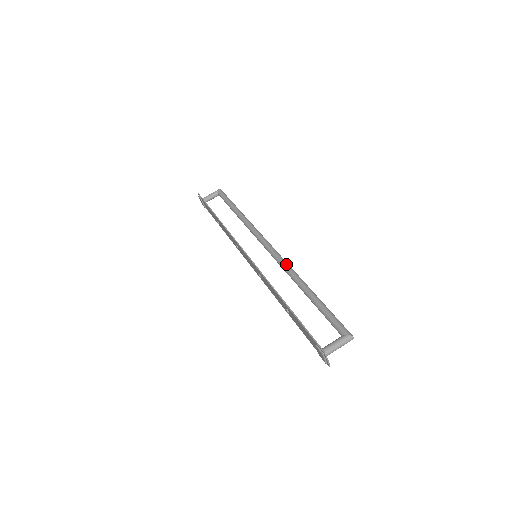
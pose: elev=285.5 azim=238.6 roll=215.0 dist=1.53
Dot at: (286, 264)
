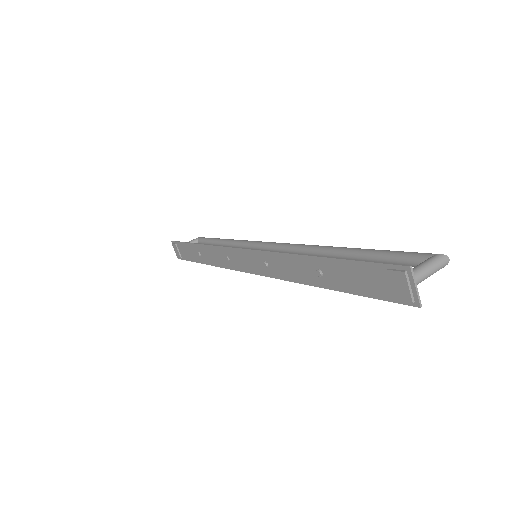
Dot at: (303, 244)
